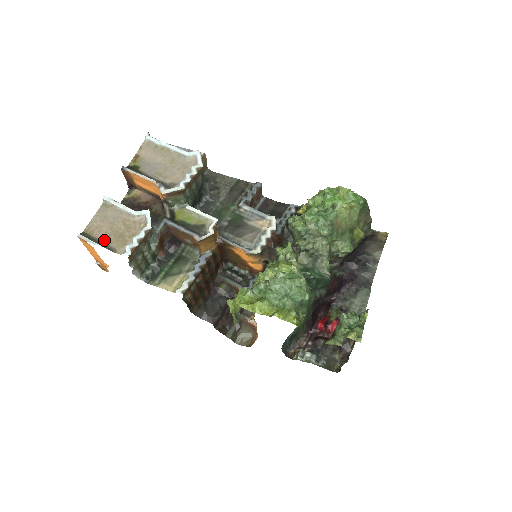
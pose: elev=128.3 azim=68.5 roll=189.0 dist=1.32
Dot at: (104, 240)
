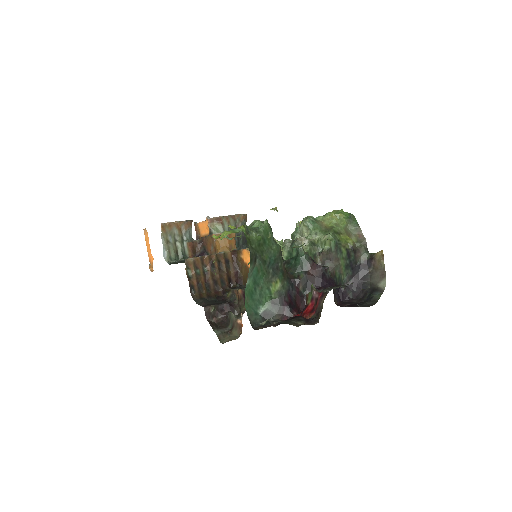
Dot at: occluded
